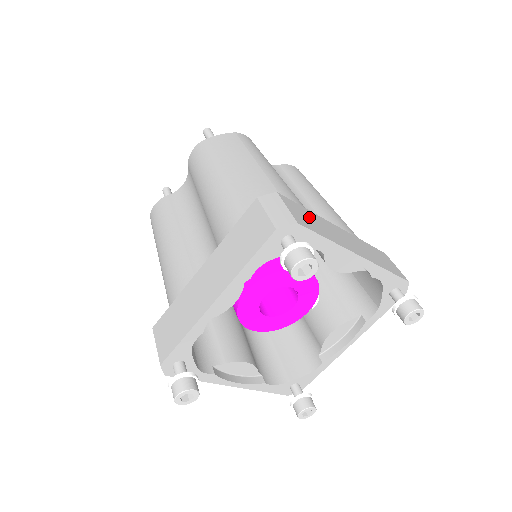
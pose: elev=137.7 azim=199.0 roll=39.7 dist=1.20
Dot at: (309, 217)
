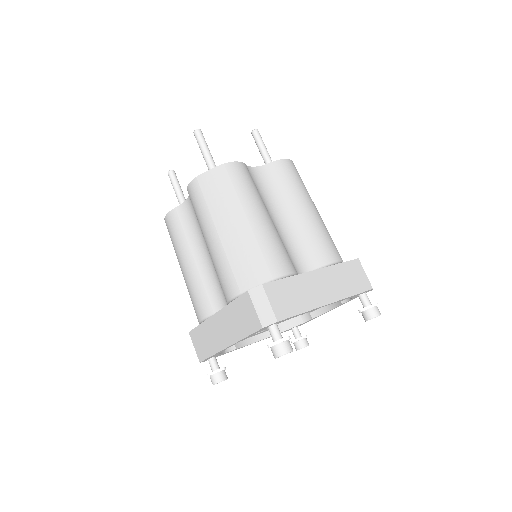
Dot at: (288, 293)
